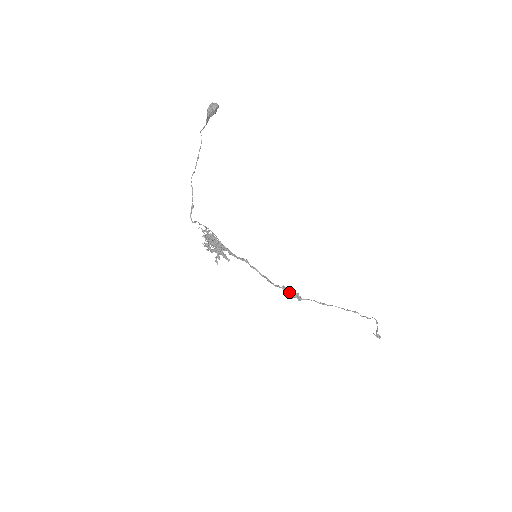
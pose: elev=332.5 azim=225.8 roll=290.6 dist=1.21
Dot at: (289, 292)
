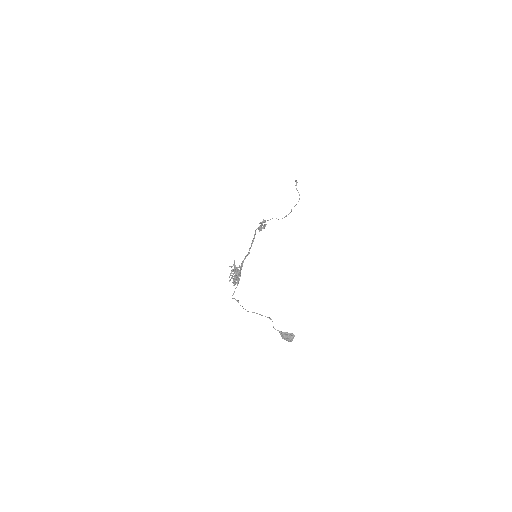
Dot at: occluded
